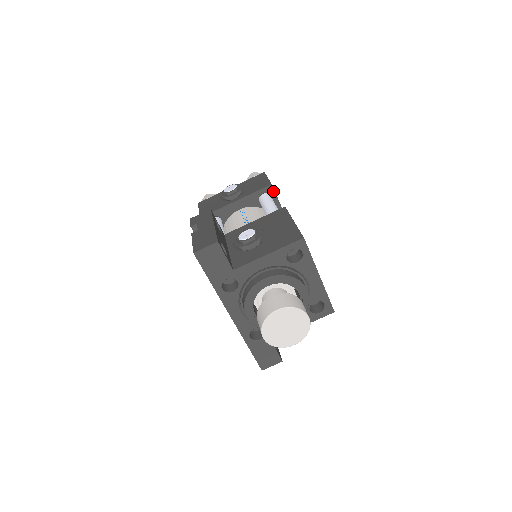
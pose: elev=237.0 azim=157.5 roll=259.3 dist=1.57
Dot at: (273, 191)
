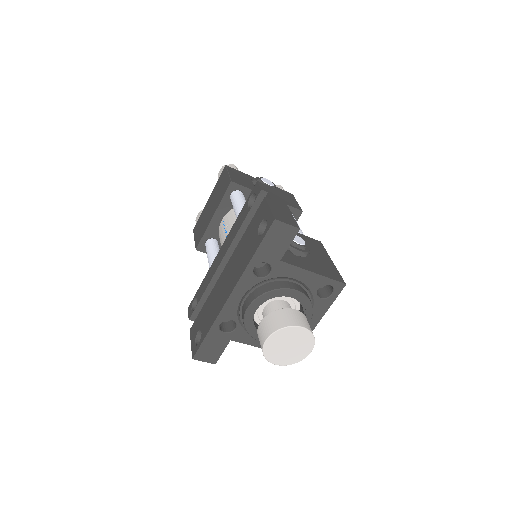
Dot at: (298, 217)
